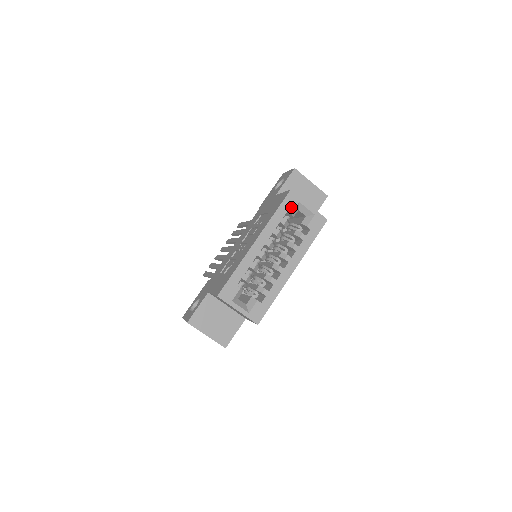
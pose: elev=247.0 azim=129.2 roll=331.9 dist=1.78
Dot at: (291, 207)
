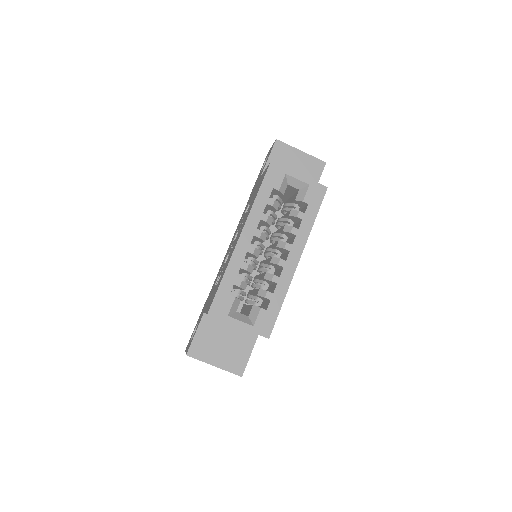
Dot at: (276, 182)
